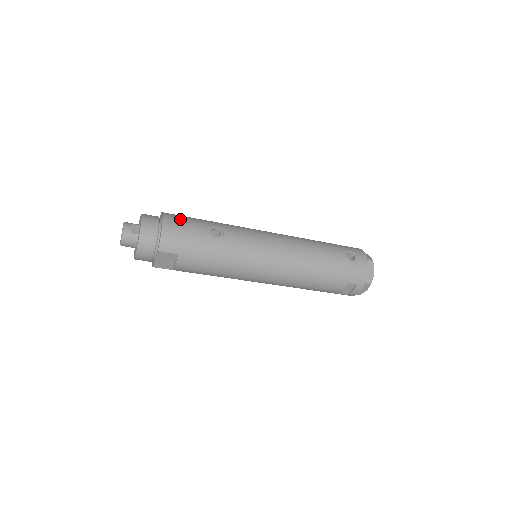
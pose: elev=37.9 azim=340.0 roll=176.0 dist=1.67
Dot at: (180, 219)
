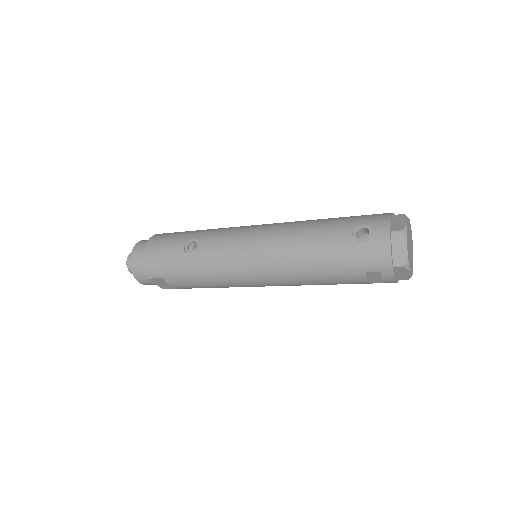
Dot at: (161, 240)
